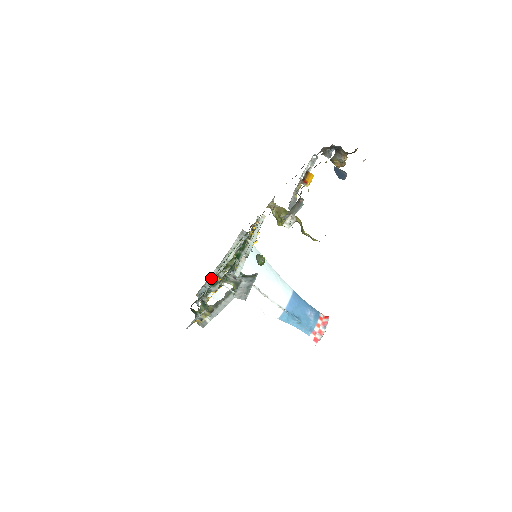
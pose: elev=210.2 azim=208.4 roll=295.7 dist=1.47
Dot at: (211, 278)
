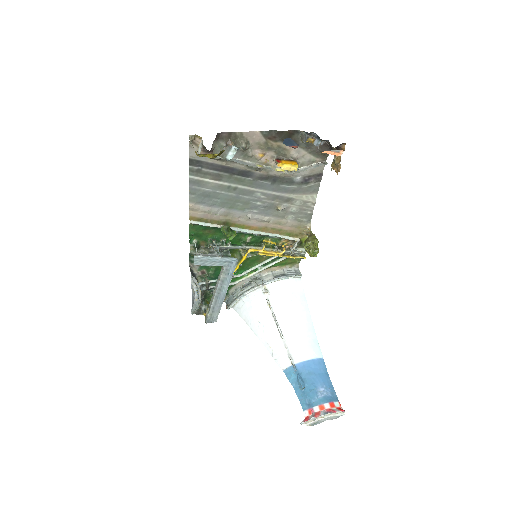
Dot at: (234, 281)
